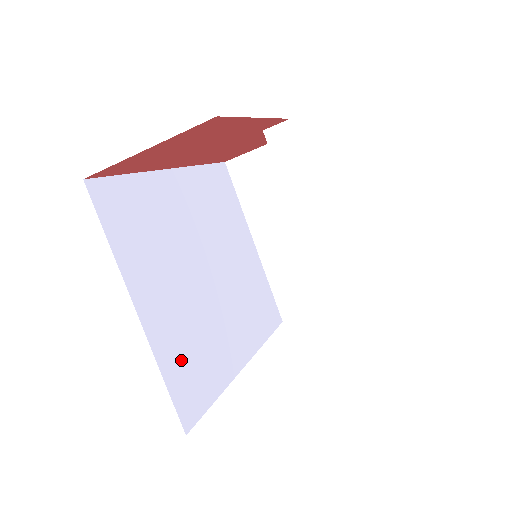
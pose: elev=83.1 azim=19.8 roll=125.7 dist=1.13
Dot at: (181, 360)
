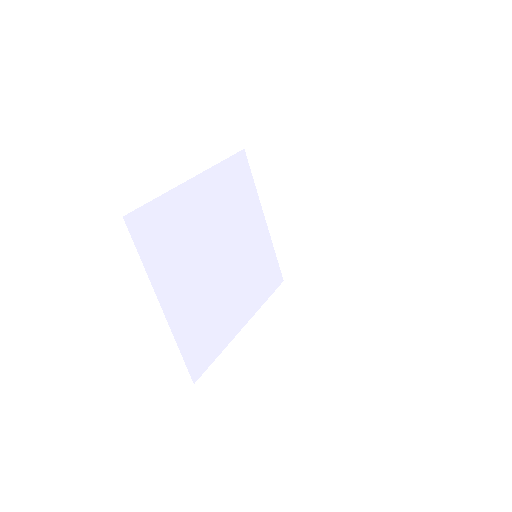
Dot at: (193, 333)
